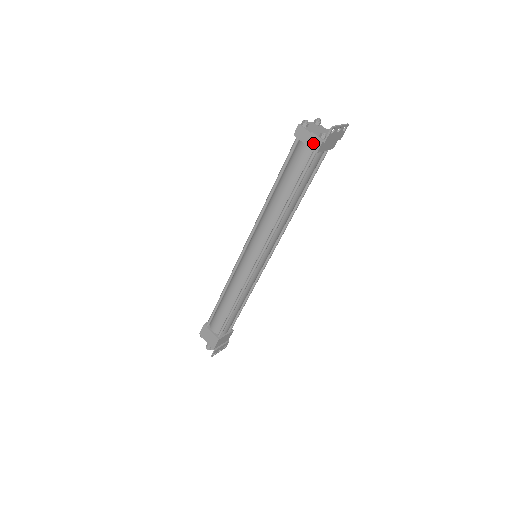
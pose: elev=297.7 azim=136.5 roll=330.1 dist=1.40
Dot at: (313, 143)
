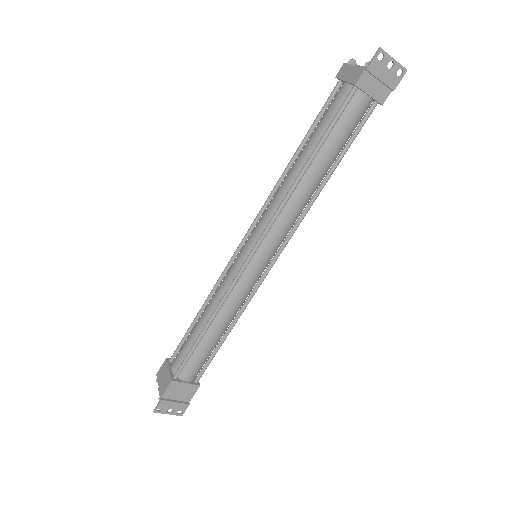
Dot at: (354, 76)
